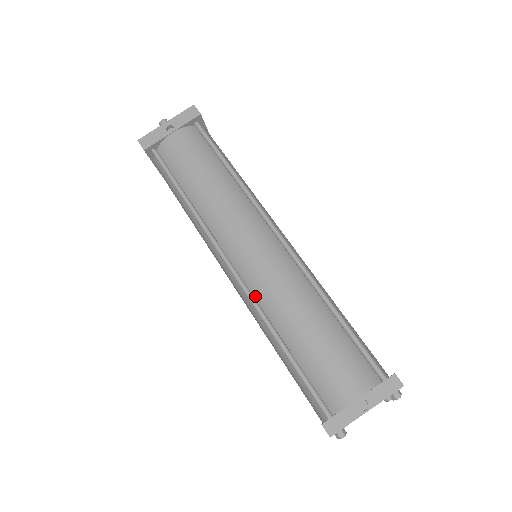
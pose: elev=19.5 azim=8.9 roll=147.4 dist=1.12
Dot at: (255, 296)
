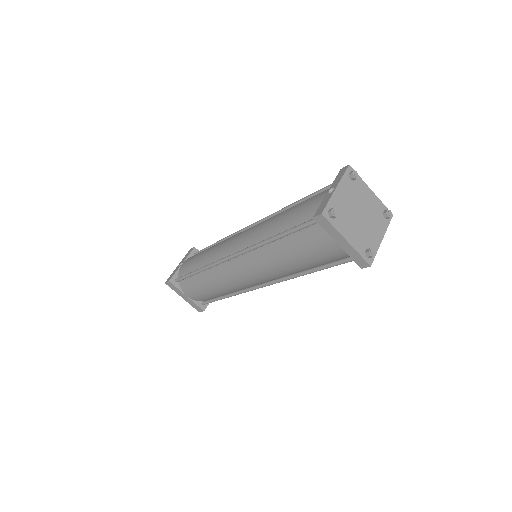
Dot at: occluded
